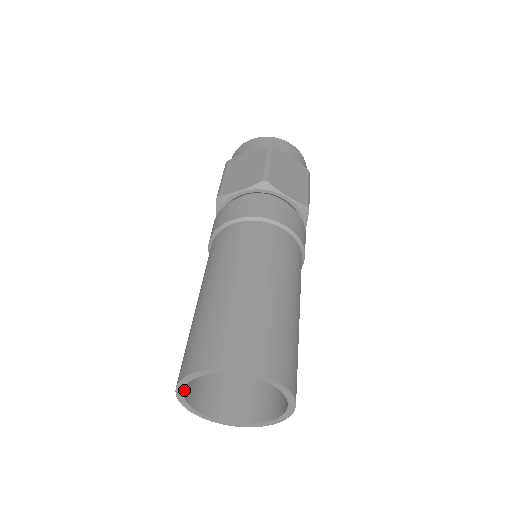
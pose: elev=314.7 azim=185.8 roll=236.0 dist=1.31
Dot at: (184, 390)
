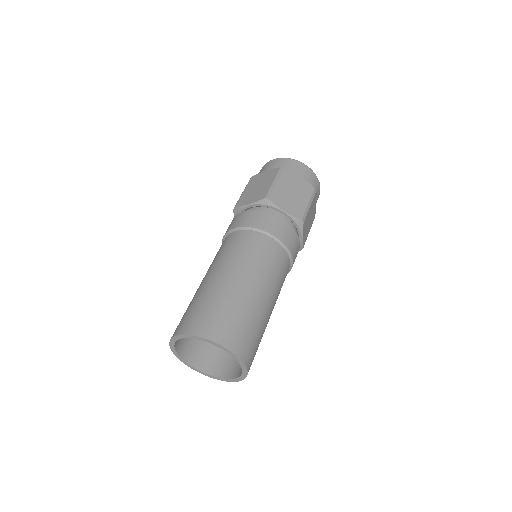
Dot at: (176, 347)
